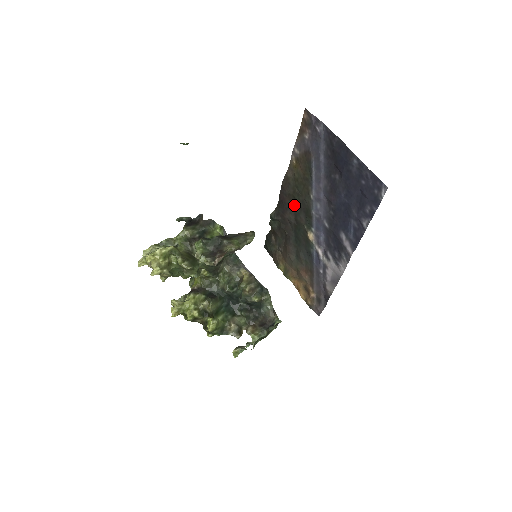
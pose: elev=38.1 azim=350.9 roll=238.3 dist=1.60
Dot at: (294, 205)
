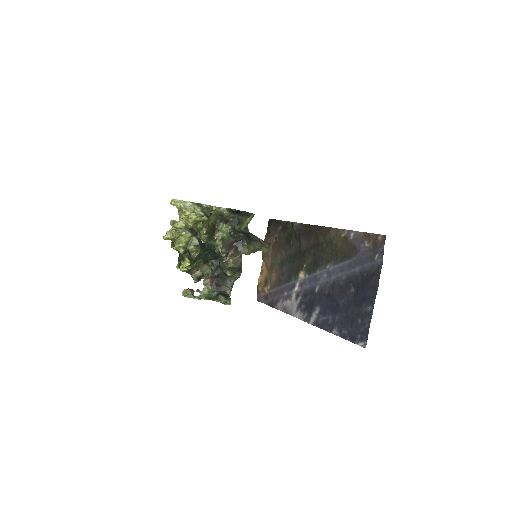
Dot at: (314, 246)
